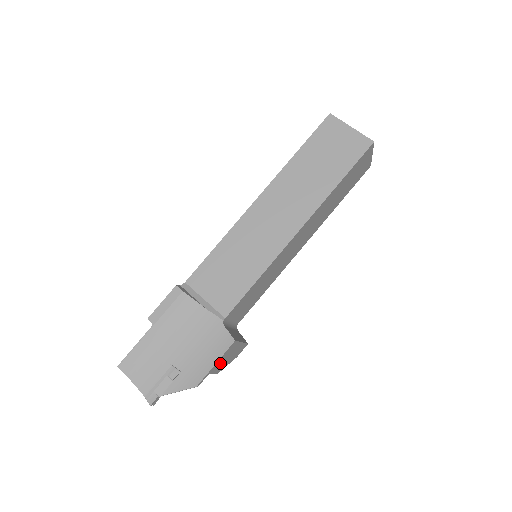
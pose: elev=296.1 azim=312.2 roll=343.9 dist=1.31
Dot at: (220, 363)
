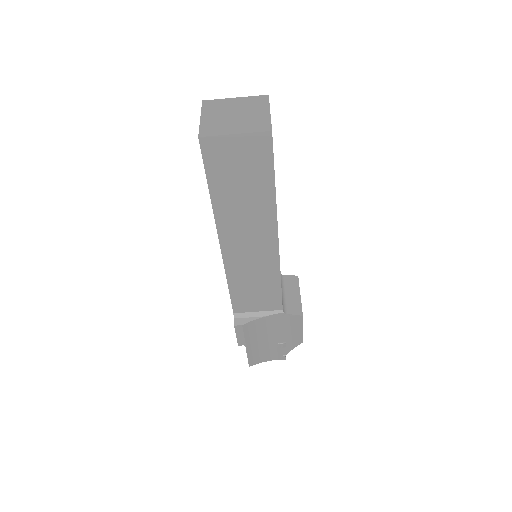
Dot at: occluded
